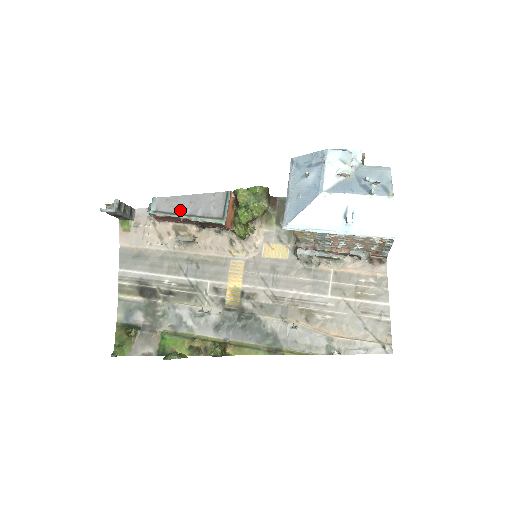
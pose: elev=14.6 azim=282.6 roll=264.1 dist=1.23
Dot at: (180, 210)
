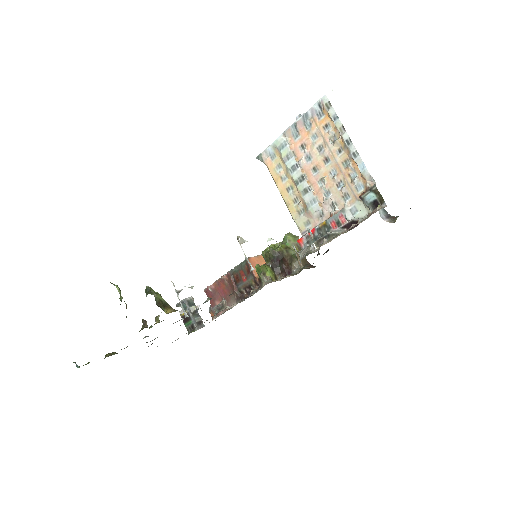
Dot at: occluded
